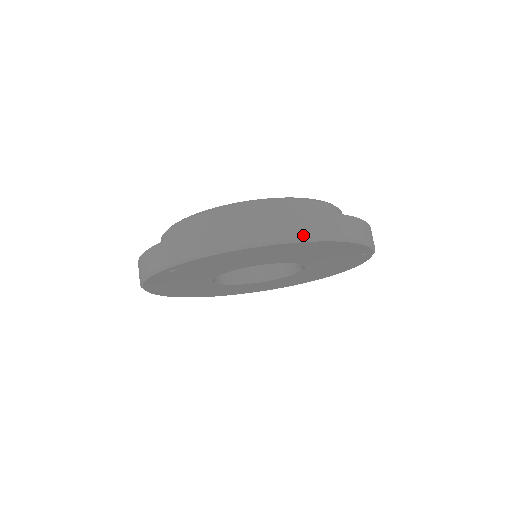
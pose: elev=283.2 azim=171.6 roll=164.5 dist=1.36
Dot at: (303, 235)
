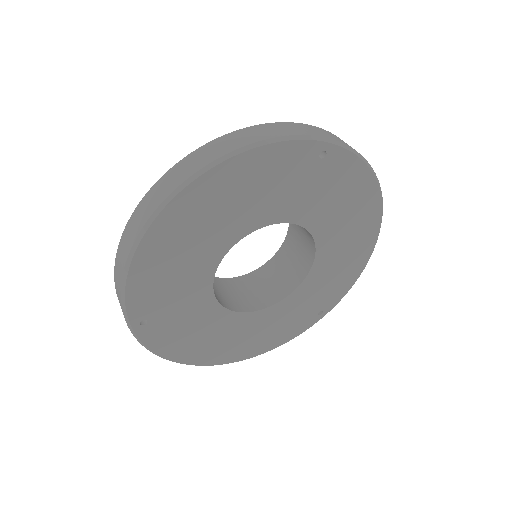
Dot at: (173, 188)
